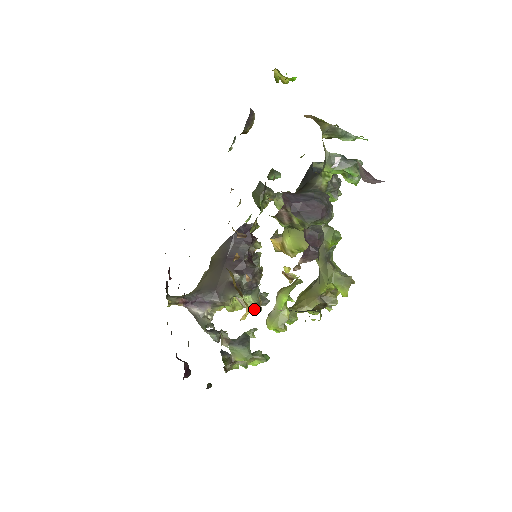
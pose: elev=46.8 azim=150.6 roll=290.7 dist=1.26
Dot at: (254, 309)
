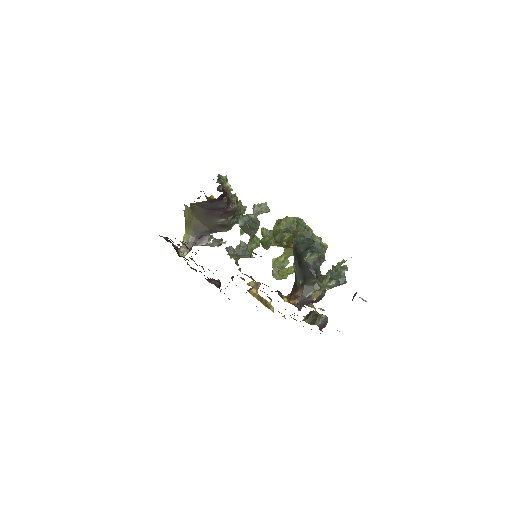
Dot at: occluded
